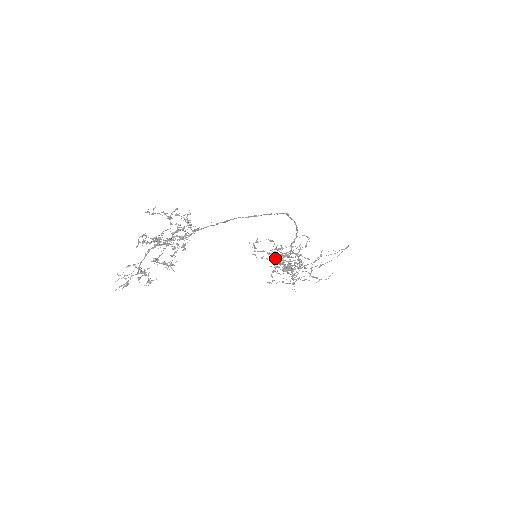
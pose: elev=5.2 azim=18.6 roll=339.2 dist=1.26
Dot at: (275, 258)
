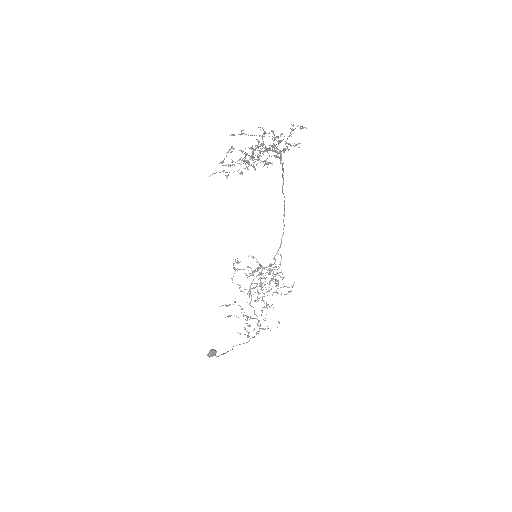
Dot at: (252, 281)
